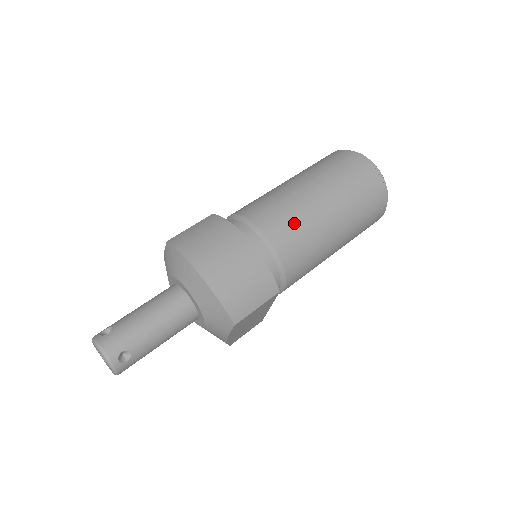
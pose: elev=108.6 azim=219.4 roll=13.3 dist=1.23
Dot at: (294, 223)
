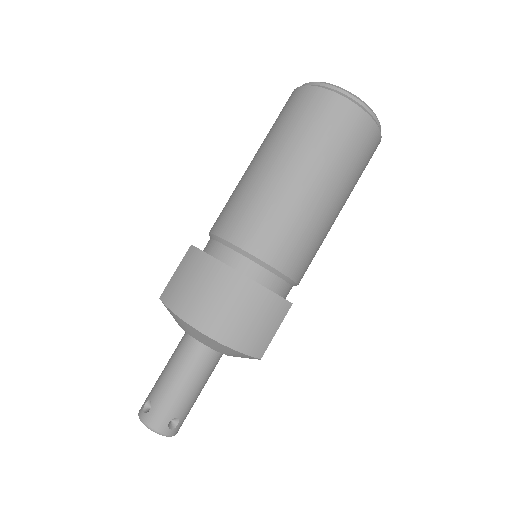
Dot at: (280, 225)
